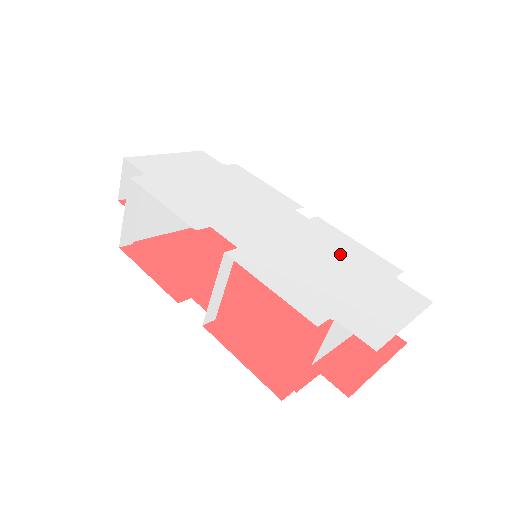
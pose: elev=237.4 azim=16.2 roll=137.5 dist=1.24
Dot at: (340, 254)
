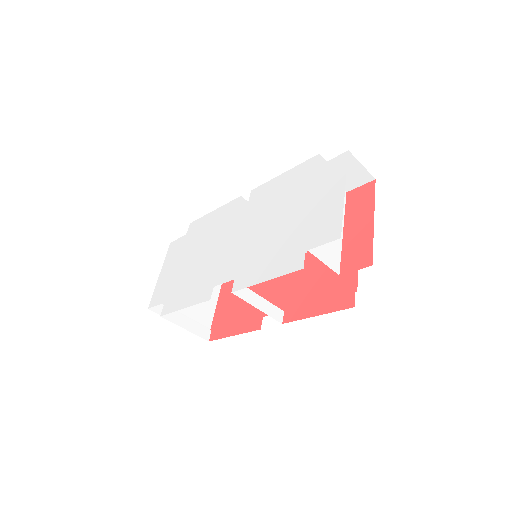
Dot at: (280, 199)
